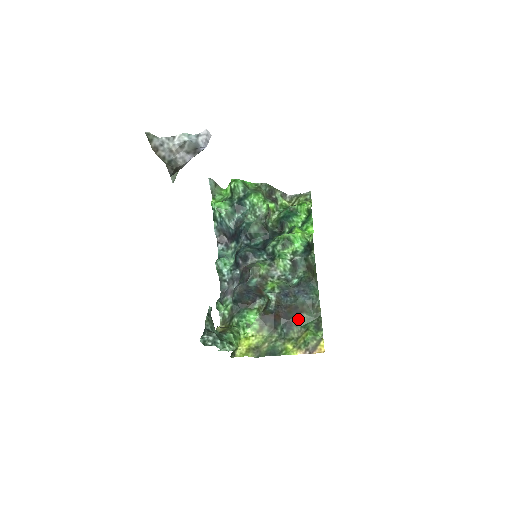
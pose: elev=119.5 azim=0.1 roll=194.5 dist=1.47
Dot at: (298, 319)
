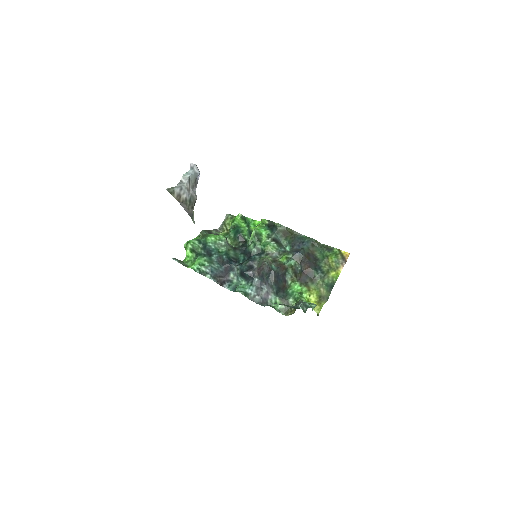
Dot at: (317, 259)
